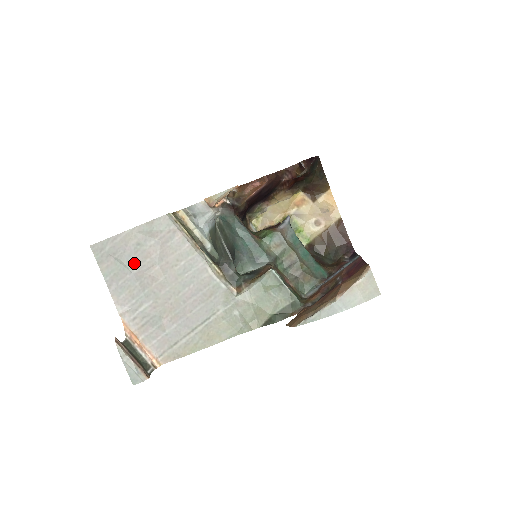
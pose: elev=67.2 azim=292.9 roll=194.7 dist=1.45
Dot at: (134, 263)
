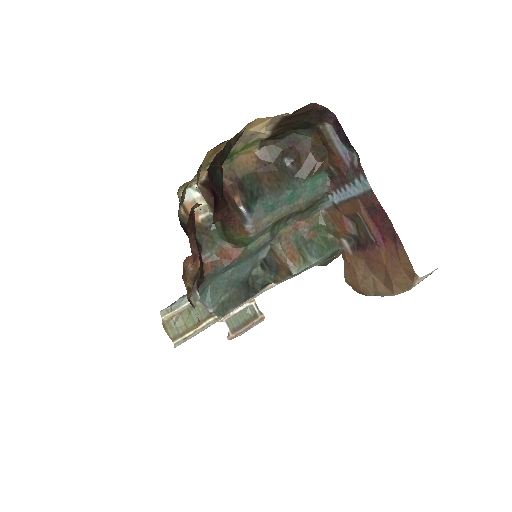
Dot at: occluded
